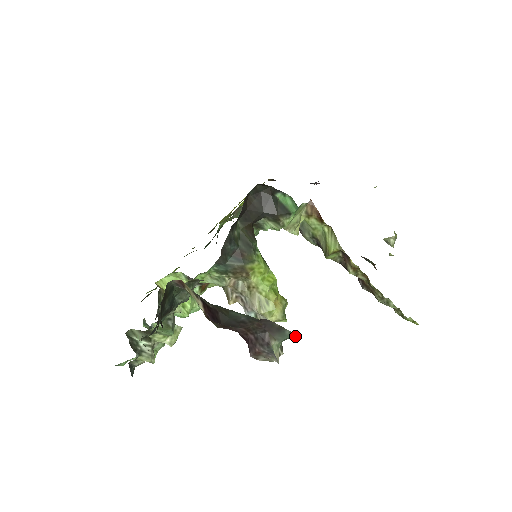
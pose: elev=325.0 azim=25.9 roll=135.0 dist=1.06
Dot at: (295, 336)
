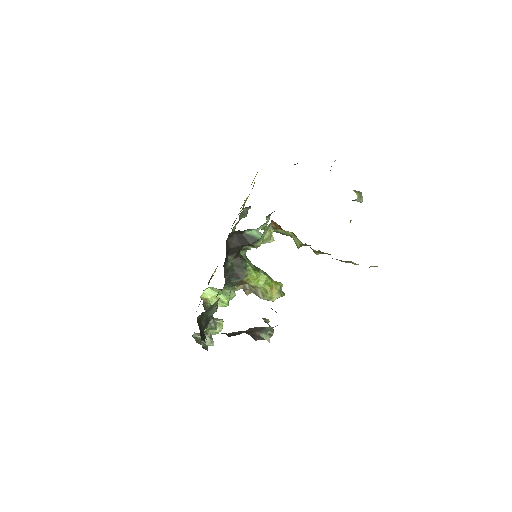
Dot at: occluded
